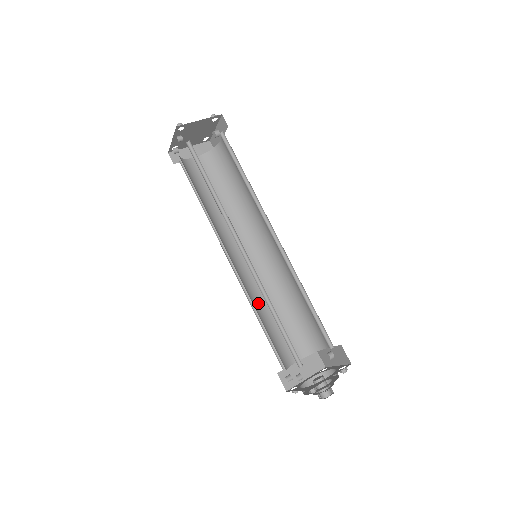
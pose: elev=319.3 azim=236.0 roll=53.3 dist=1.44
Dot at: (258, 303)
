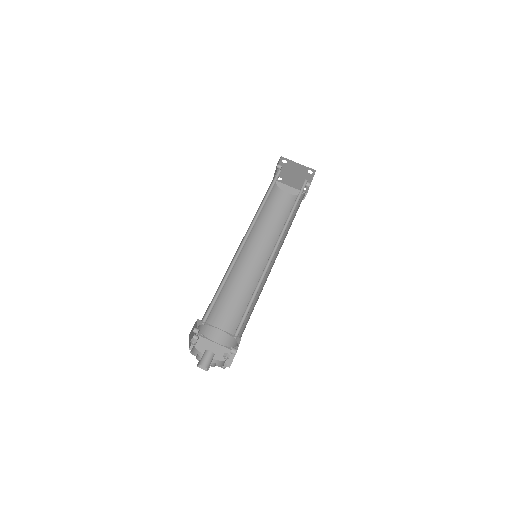
Dot at: (232, 287)
